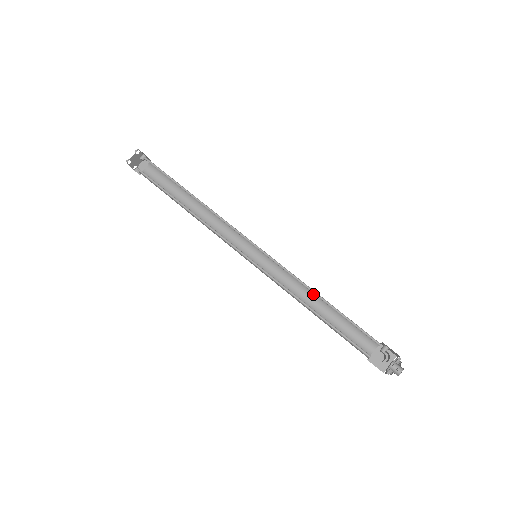
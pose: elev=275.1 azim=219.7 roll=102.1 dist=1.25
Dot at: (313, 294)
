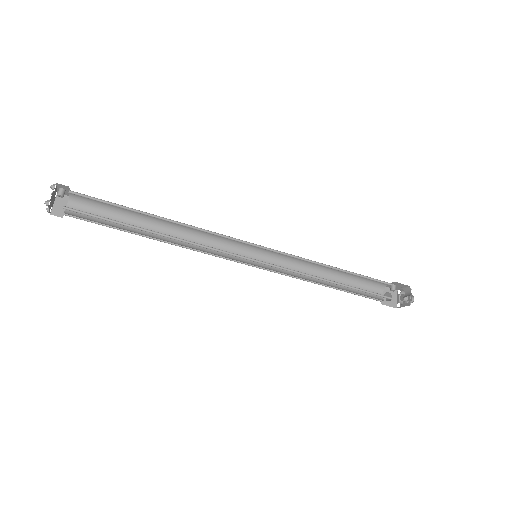
Dot at: (319, 269)
